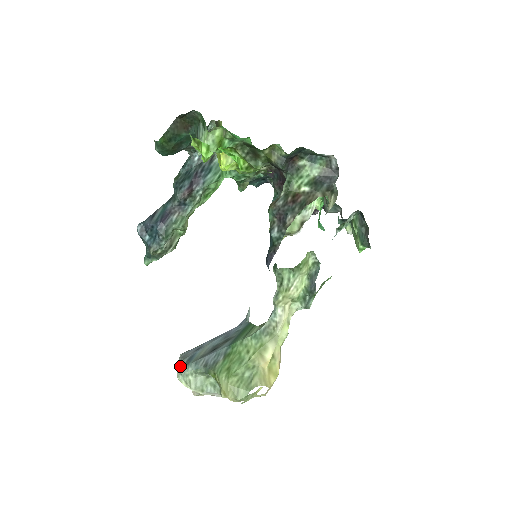
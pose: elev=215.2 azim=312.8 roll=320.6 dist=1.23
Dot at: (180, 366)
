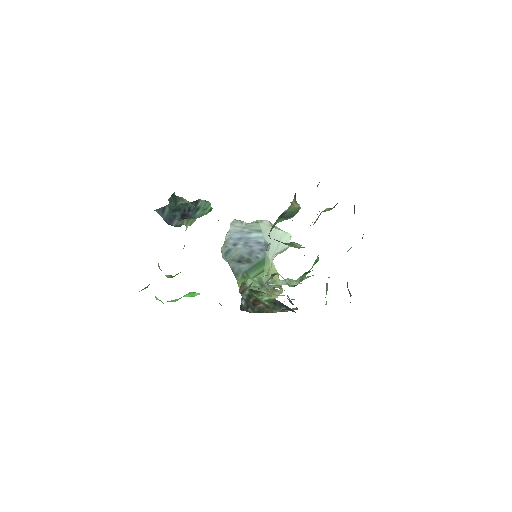
Dot at: (222, 251)
